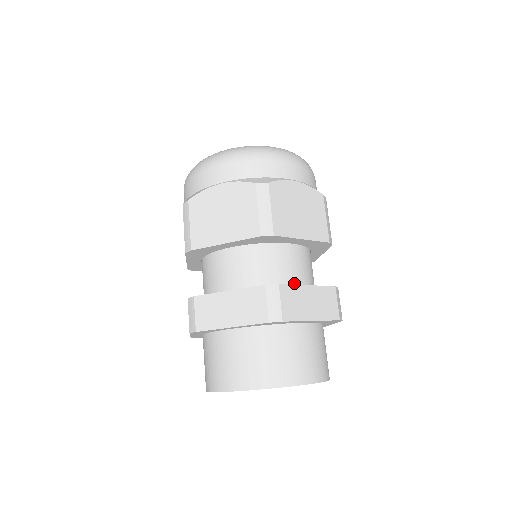
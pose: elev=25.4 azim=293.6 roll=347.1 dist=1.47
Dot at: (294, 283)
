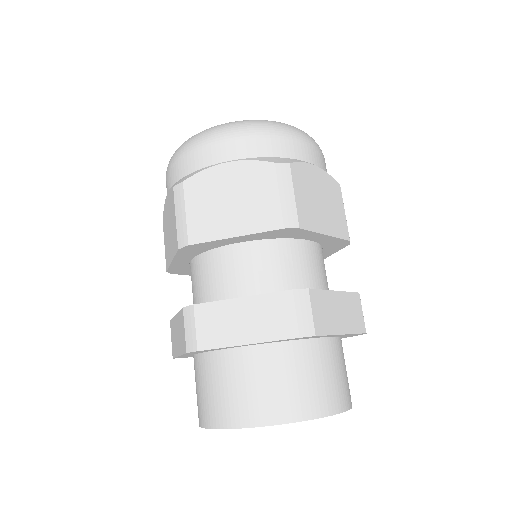
Dot at: (315, 288)
